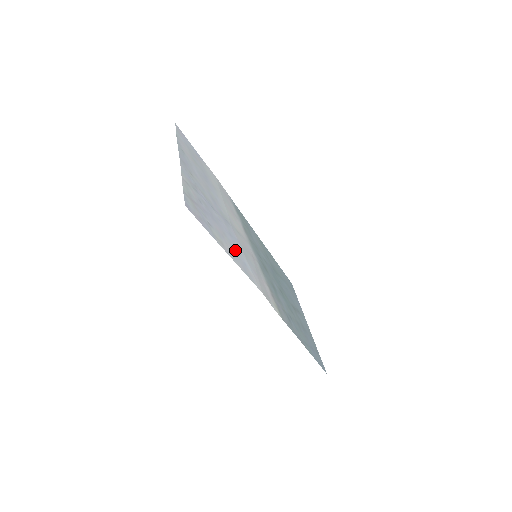
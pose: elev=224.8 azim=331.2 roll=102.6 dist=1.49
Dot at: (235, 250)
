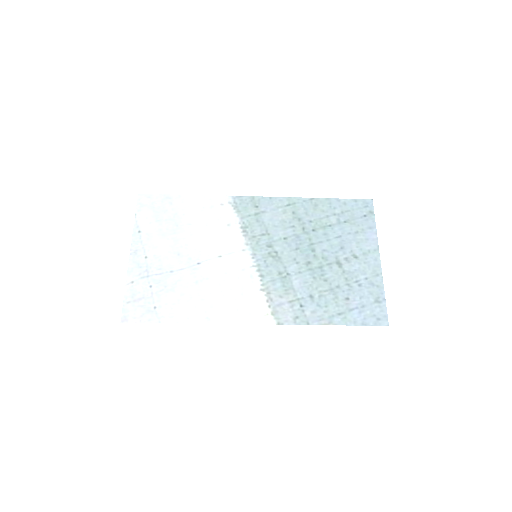
Dot at: (197, 301)
